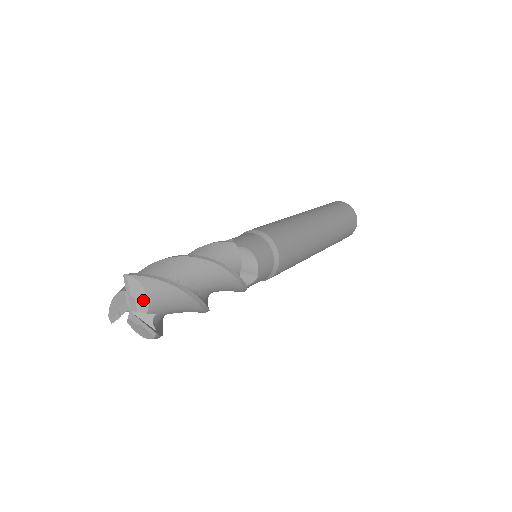
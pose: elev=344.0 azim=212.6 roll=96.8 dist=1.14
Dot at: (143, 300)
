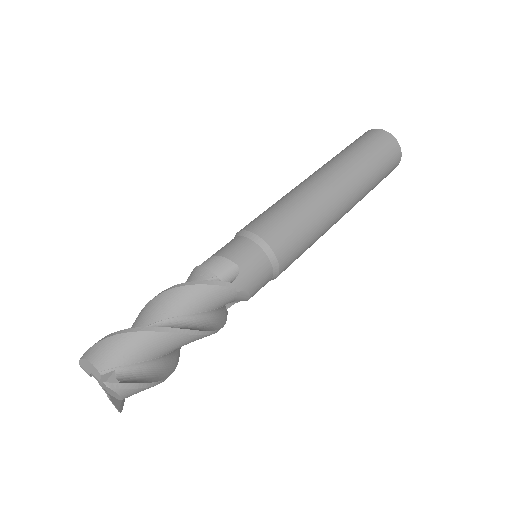
Dot at: (117, 397)
